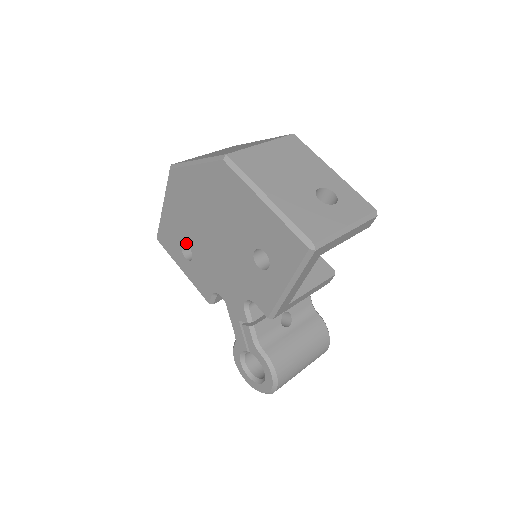
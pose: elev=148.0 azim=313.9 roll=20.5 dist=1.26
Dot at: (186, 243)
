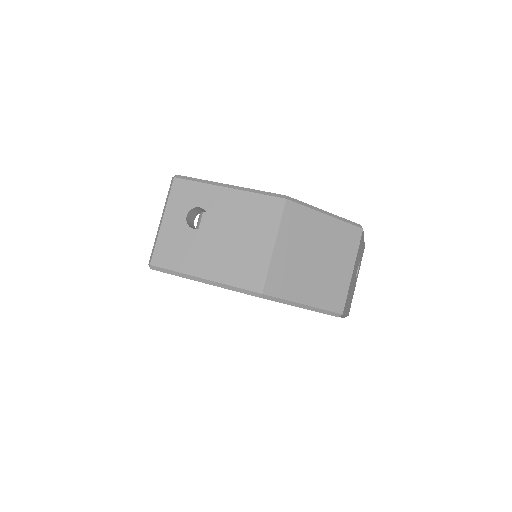
Dot at: occluded
